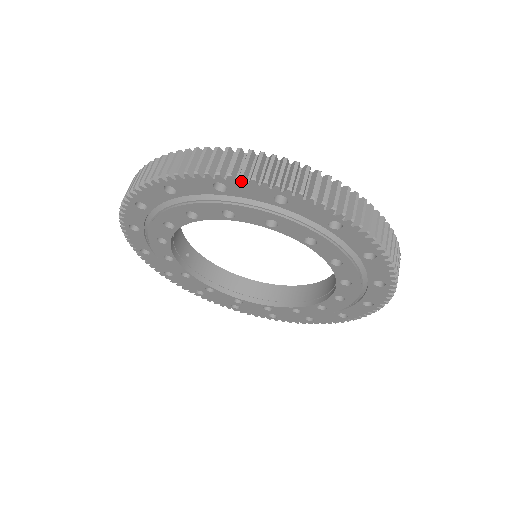
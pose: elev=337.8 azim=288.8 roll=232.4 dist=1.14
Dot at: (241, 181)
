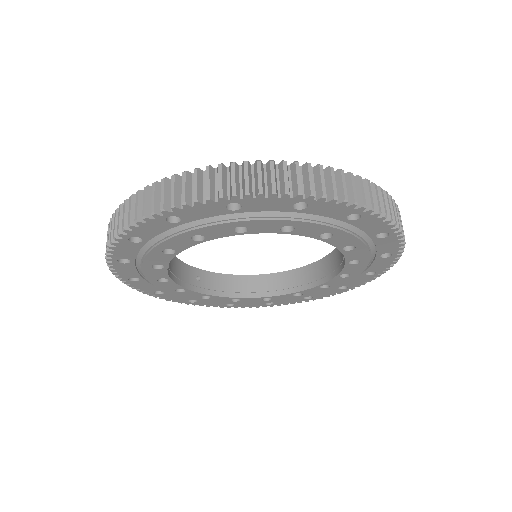
Dot at: (187, 207)
